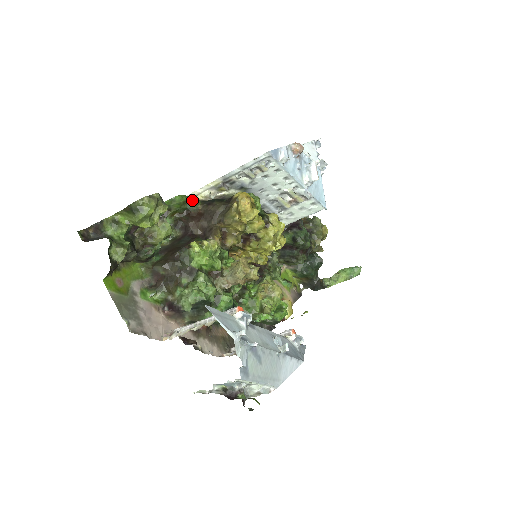
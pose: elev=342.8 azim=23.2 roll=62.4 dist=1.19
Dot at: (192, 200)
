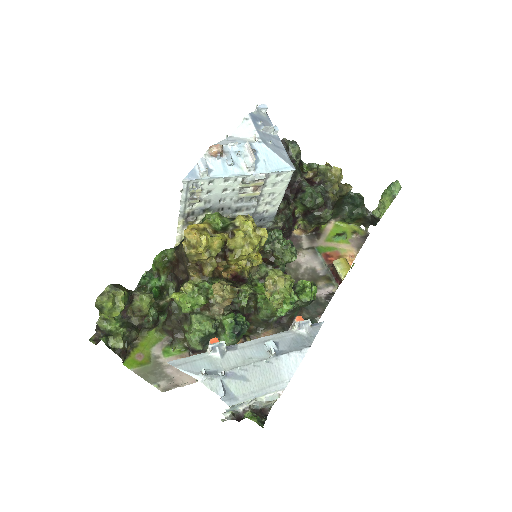
Dot at: (167, 252)
